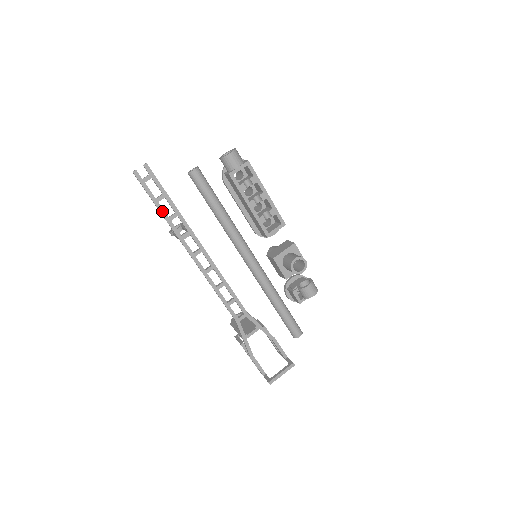
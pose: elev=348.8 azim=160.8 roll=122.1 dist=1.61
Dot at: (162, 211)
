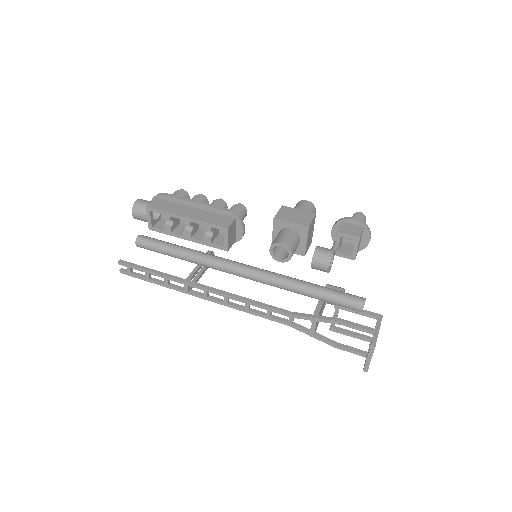
Dot at: (157, 283)
